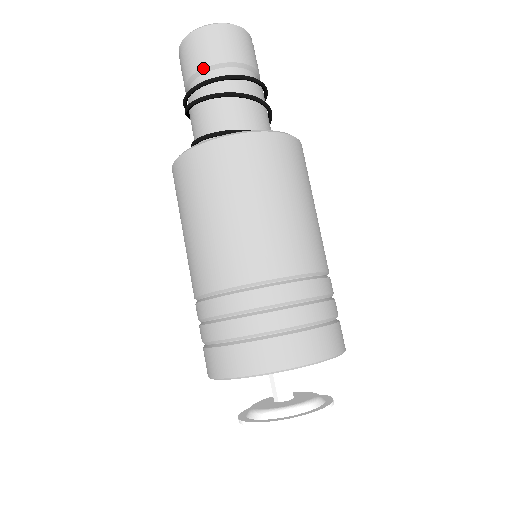
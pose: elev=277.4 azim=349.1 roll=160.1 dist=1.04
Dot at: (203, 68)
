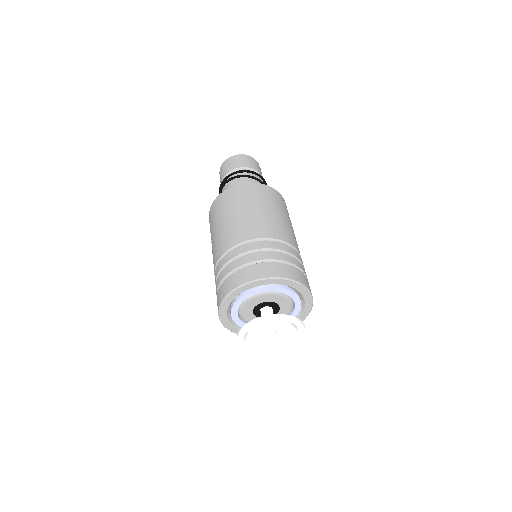
Dot at: (244, 167)
